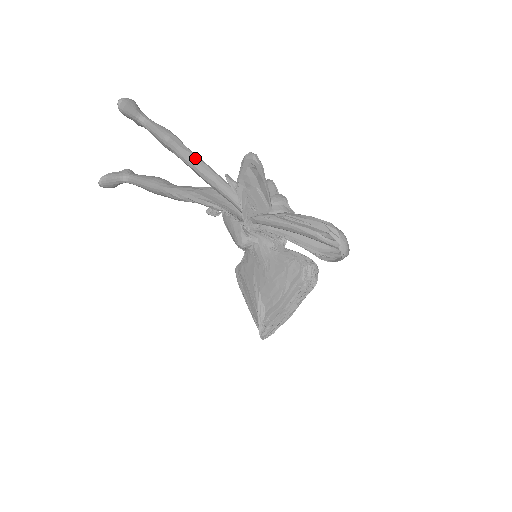
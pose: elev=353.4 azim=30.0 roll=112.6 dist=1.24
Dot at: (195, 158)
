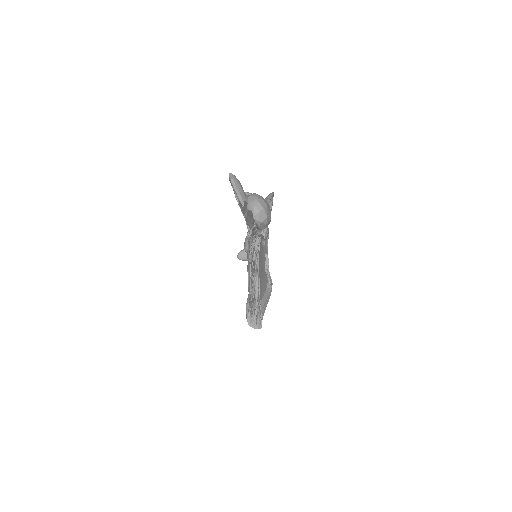
Dot at: occluded
